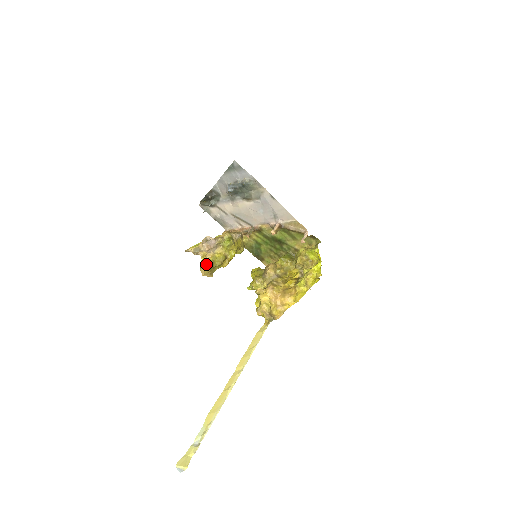
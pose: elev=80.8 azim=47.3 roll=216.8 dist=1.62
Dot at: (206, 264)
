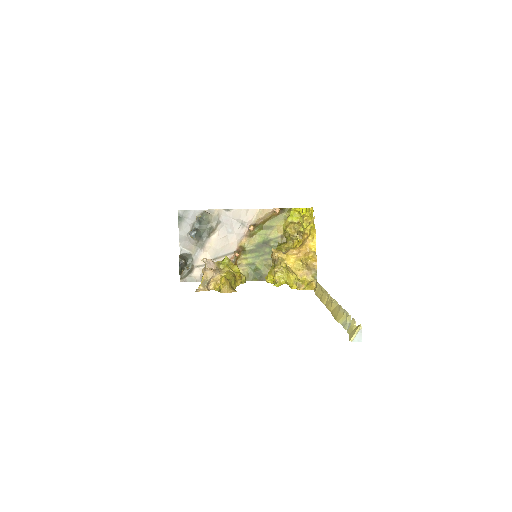
Dot at: (221, 279)
